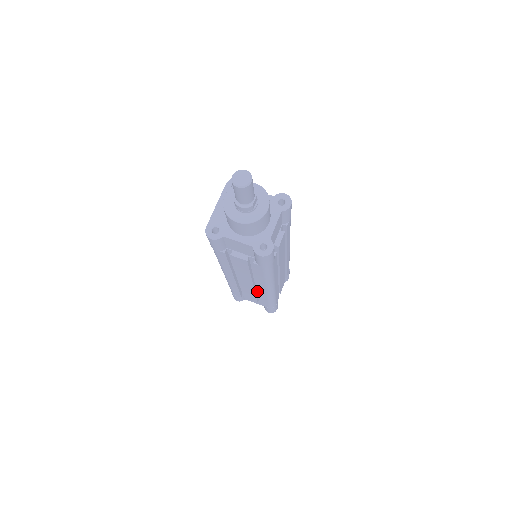
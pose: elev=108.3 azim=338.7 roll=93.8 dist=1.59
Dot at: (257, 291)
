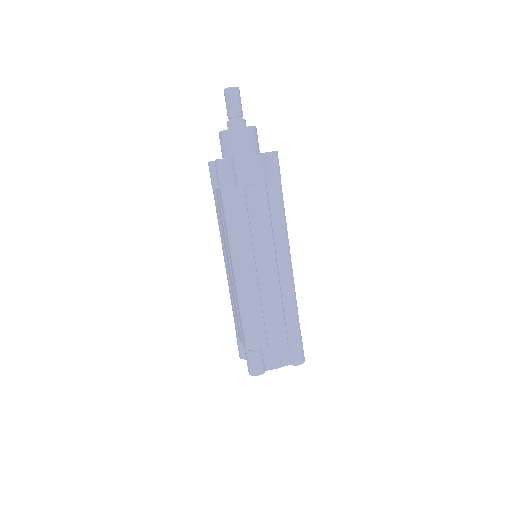
Dot at: occluded
